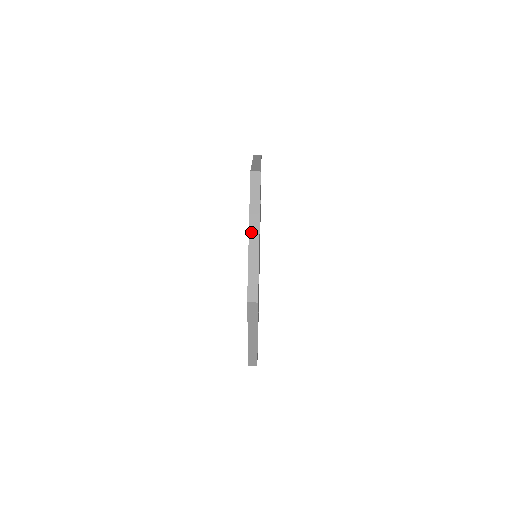
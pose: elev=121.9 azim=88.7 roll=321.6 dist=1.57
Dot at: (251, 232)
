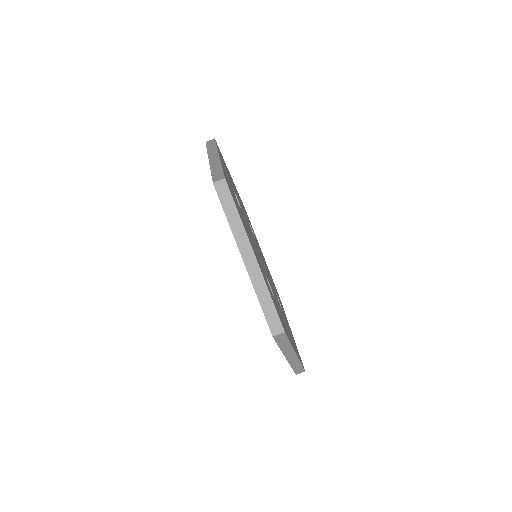
Dot at: (244, 255)
